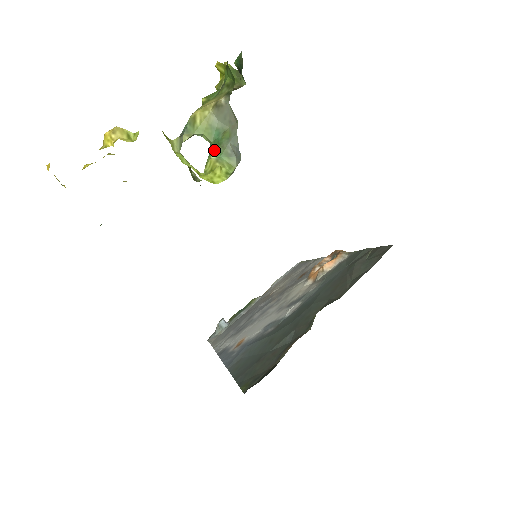
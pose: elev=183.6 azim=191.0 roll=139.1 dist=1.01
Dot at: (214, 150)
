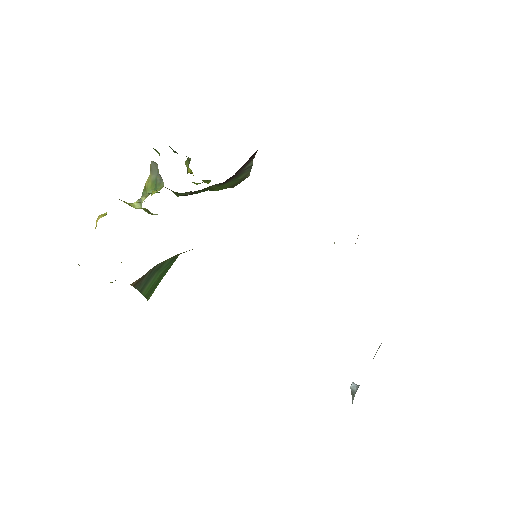
Dot at: (154, 189)
